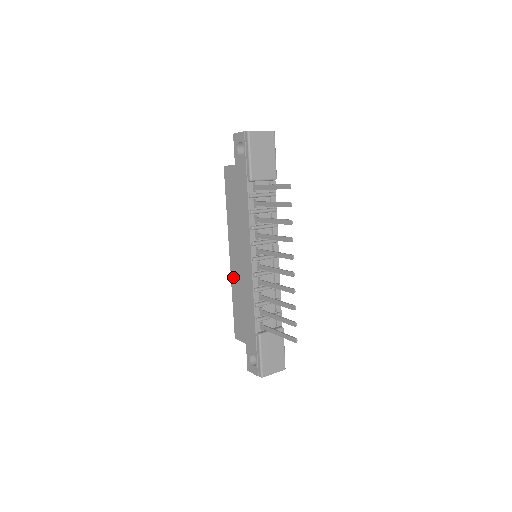
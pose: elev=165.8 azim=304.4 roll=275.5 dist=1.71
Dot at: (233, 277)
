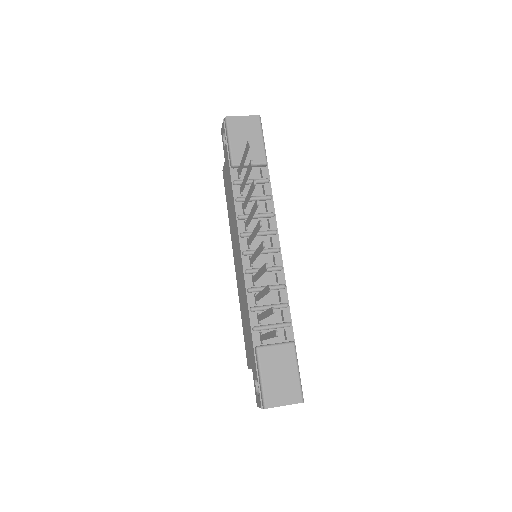
Dot at: (238, 289)
